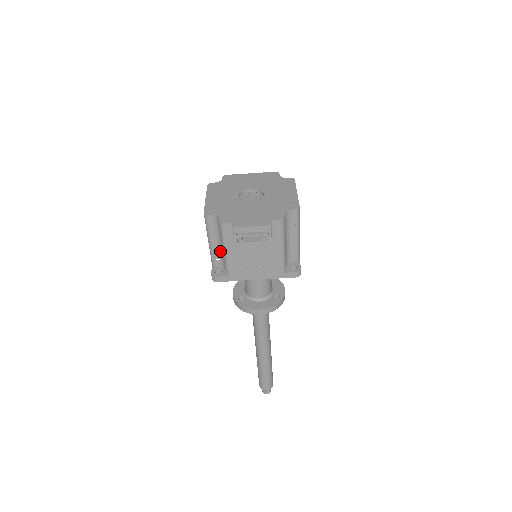
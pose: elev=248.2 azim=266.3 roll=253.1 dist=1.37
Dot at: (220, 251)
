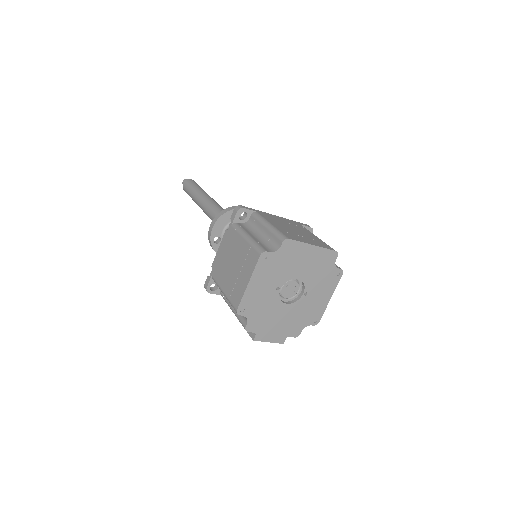
Dot at: occluded
